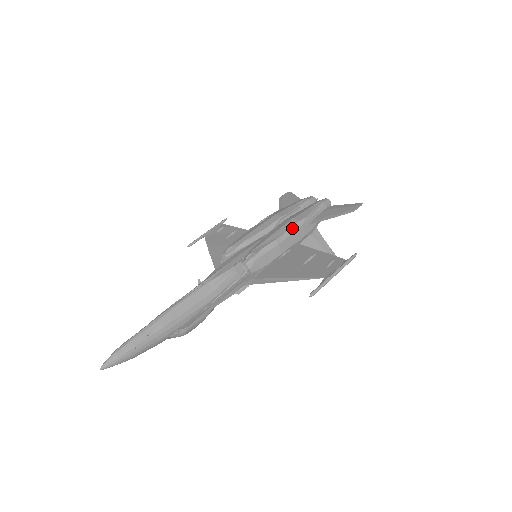
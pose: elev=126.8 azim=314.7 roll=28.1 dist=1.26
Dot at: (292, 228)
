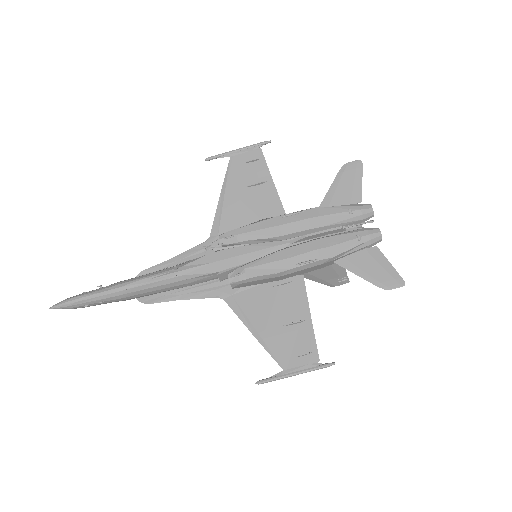
Dot at: (306, 265)
